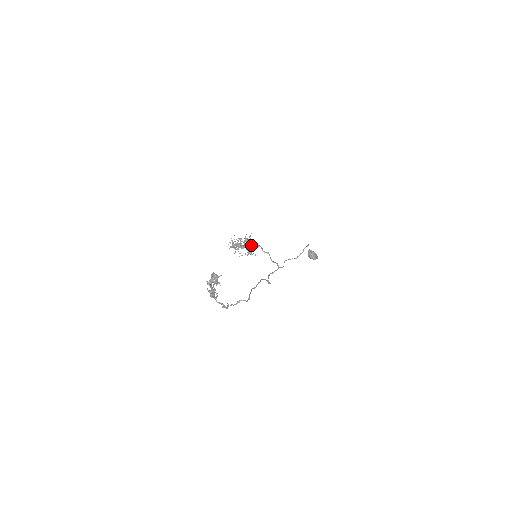
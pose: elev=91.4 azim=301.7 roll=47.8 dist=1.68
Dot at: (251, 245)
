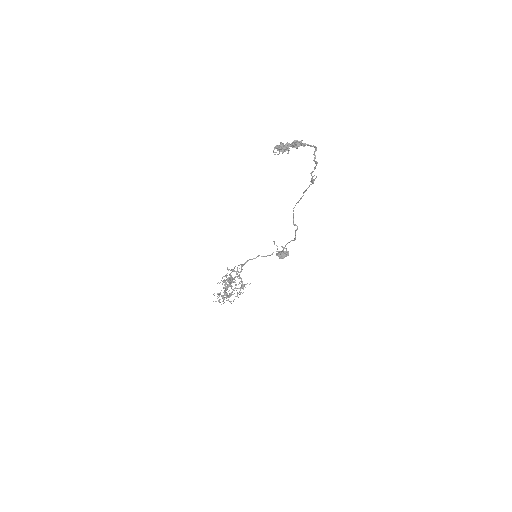
Dot at: occluded
